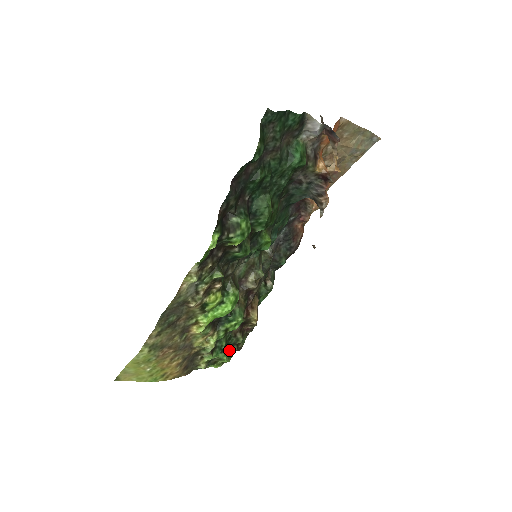
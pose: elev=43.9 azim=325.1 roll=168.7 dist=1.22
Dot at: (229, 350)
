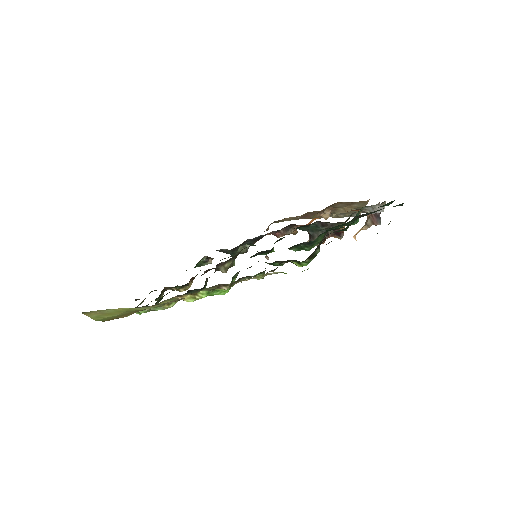
Dot at: occluded
